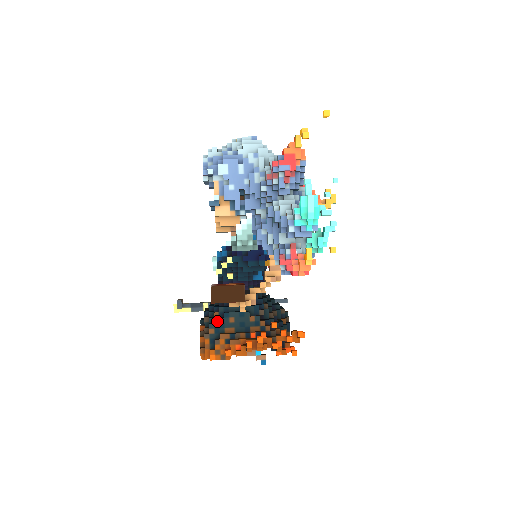
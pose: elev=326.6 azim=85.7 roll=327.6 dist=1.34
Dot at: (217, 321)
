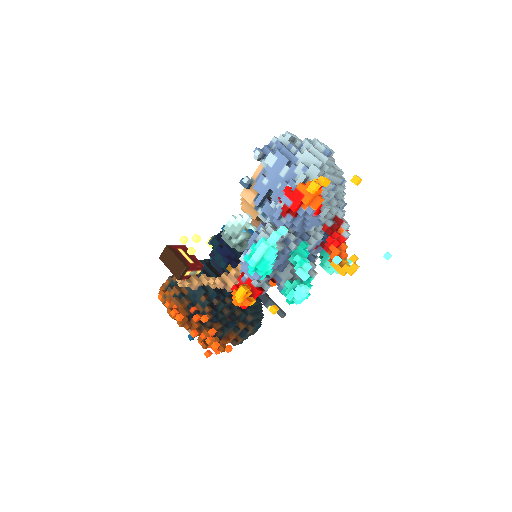
Dot at: occluded
